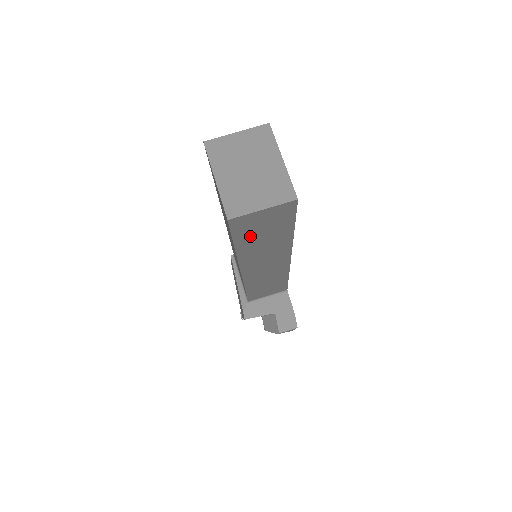
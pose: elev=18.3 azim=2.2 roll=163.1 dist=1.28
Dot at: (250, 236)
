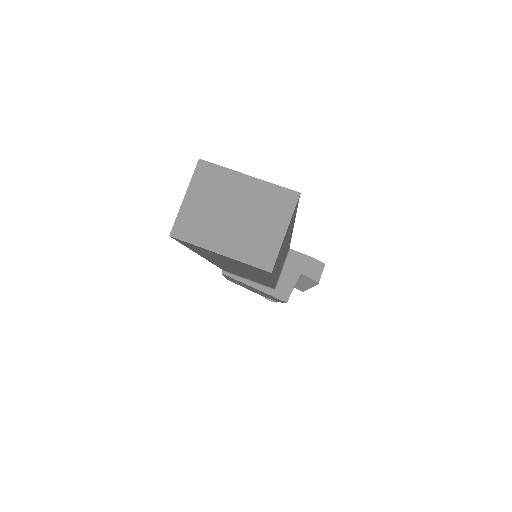
Dot at: (279, 258)
